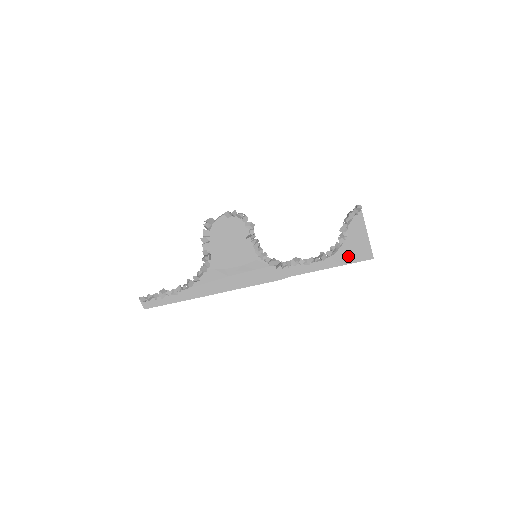
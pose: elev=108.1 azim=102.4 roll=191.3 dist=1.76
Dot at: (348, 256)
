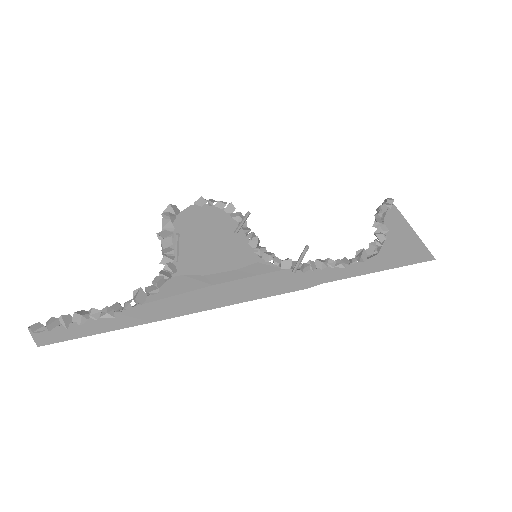
Dot at: (398, 256)
